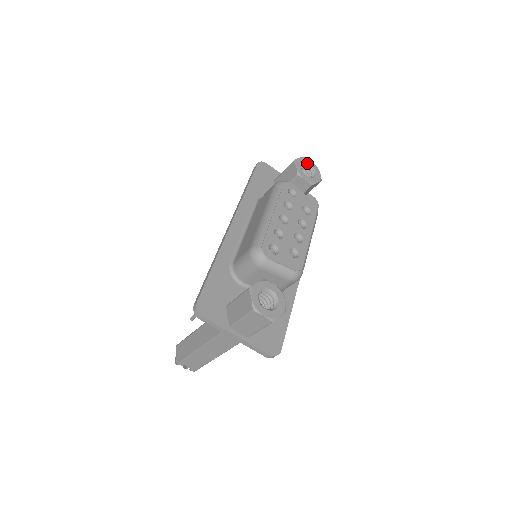
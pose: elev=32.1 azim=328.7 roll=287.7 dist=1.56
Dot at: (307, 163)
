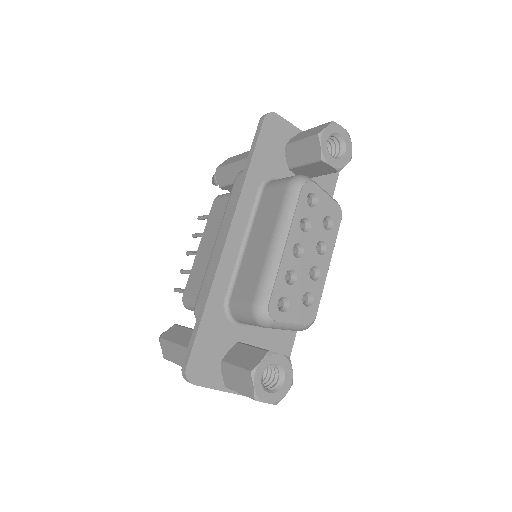
Dot at: (336, 133)
